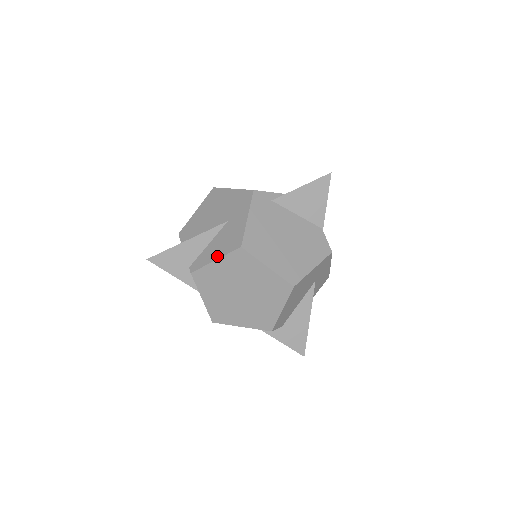
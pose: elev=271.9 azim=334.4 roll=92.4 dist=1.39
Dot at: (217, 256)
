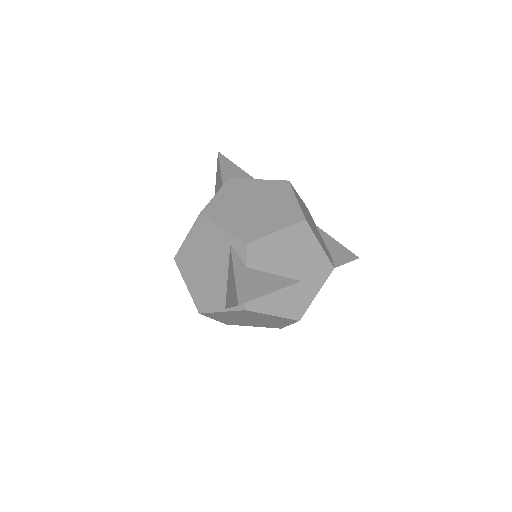
Dot at: (277, 313)
